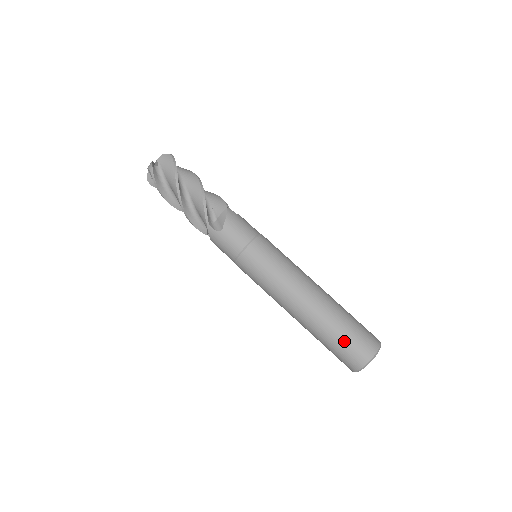
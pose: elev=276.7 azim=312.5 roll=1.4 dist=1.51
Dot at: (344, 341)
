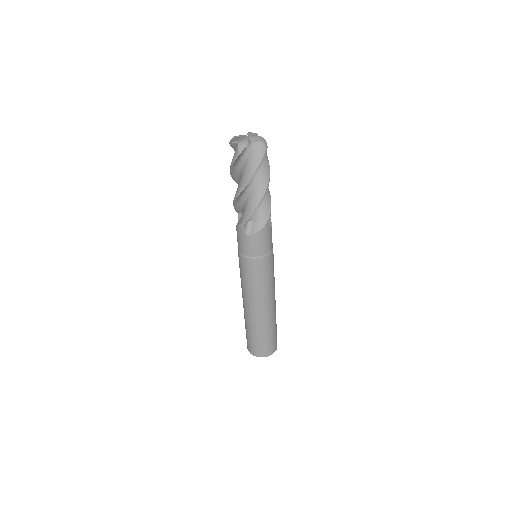
Dot at: (258, 341)
